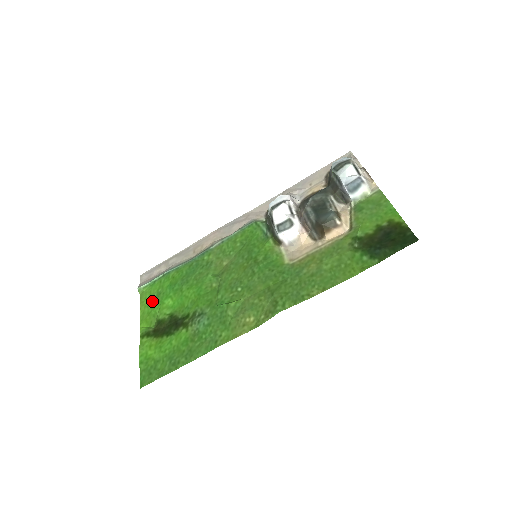
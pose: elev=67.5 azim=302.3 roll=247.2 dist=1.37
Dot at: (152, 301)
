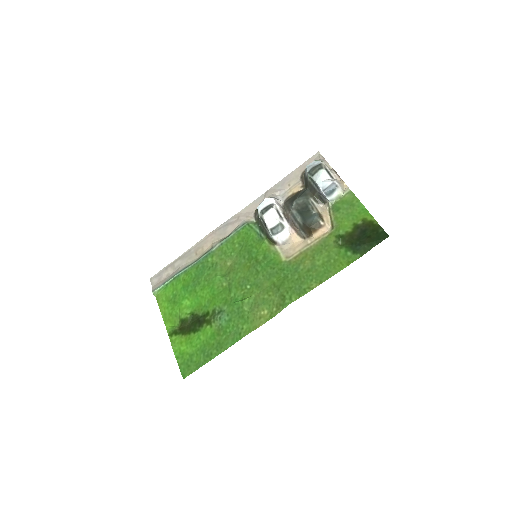
Dot at: (170, 303)
